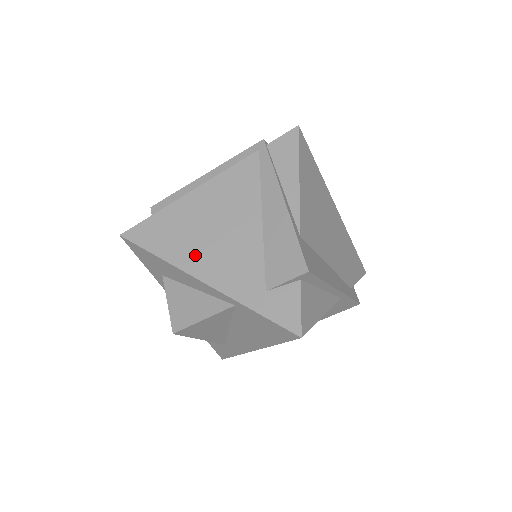
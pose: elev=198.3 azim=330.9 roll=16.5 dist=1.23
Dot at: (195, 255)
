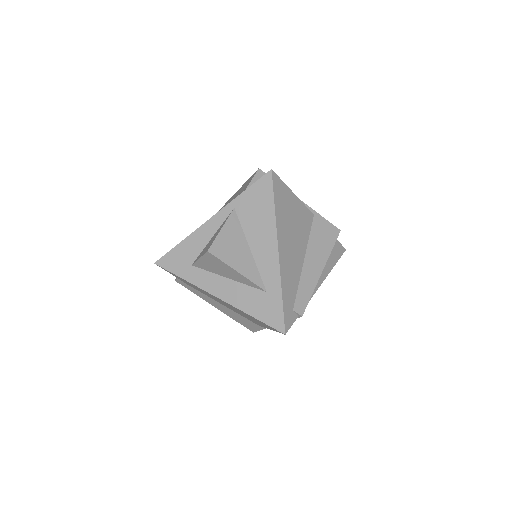
Dot at: occluded
